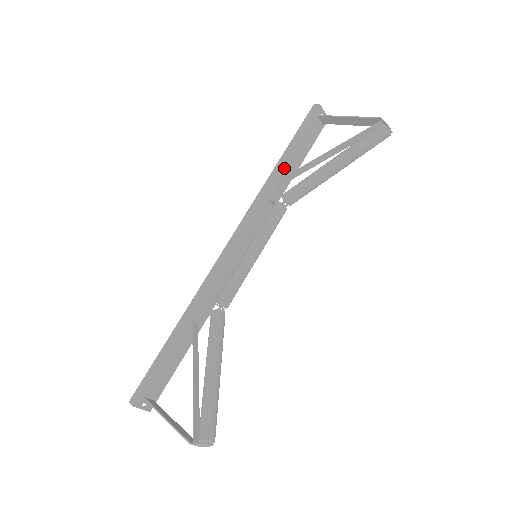
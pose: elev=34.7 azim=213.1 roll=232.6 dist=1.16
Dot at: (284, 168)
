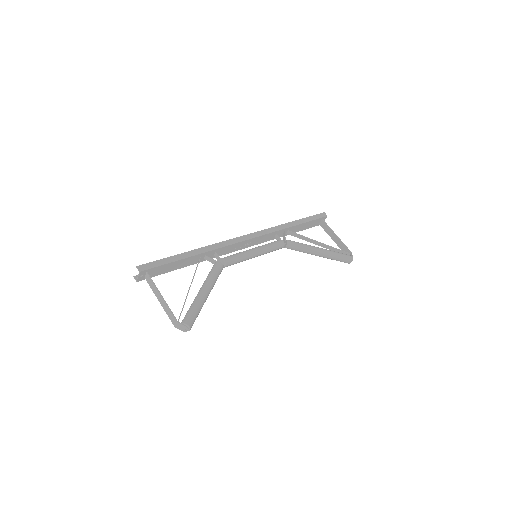
Dot at: (294, 227)
